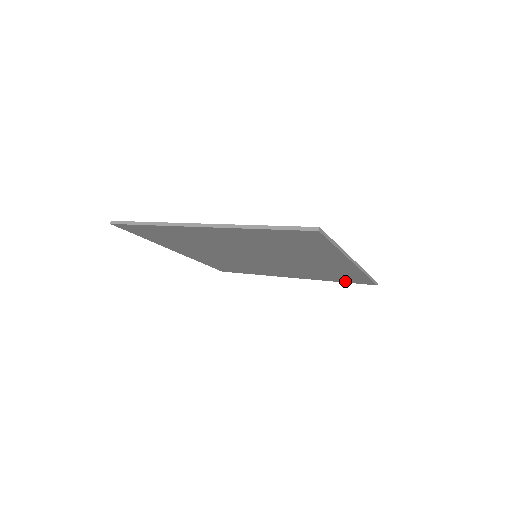
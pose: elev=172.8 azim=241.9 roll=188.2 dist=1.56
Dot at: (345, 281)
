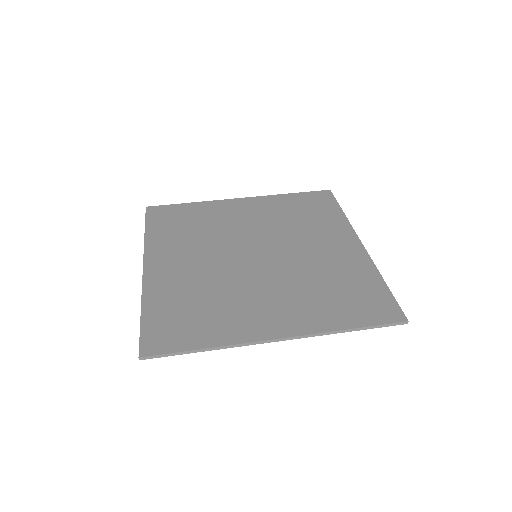
Dot at: occluded
